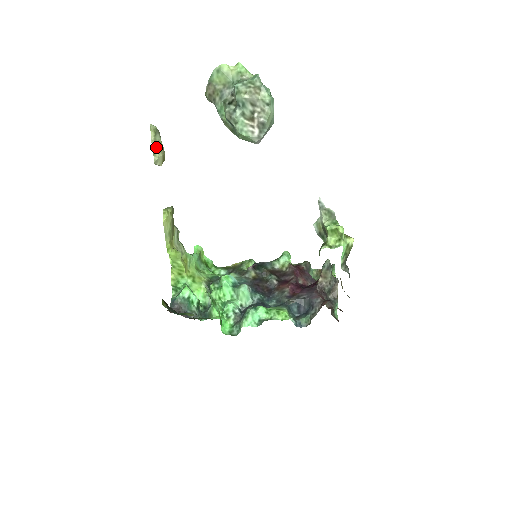
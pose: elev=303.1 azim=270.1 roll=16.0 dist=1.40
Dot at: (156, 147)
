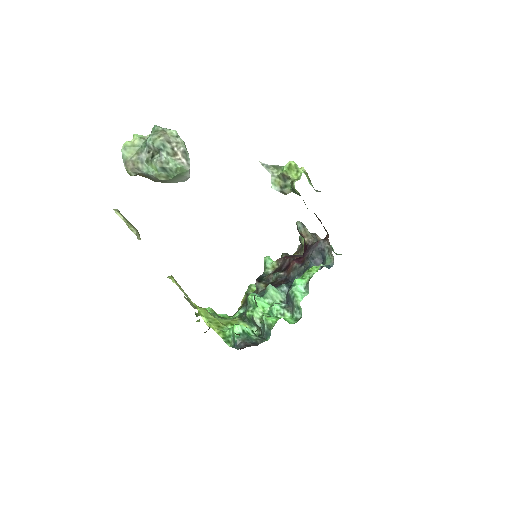
Dot at: (128, 224)
